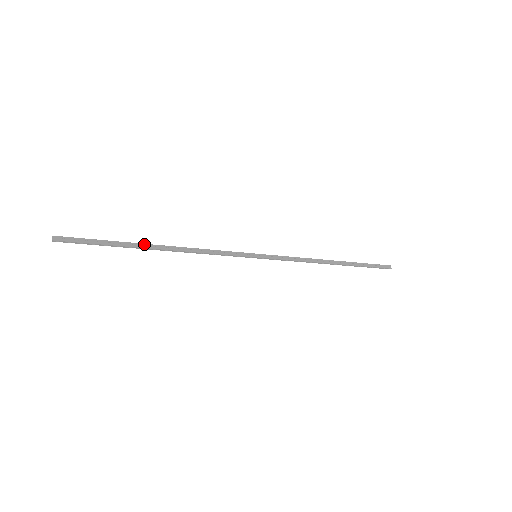
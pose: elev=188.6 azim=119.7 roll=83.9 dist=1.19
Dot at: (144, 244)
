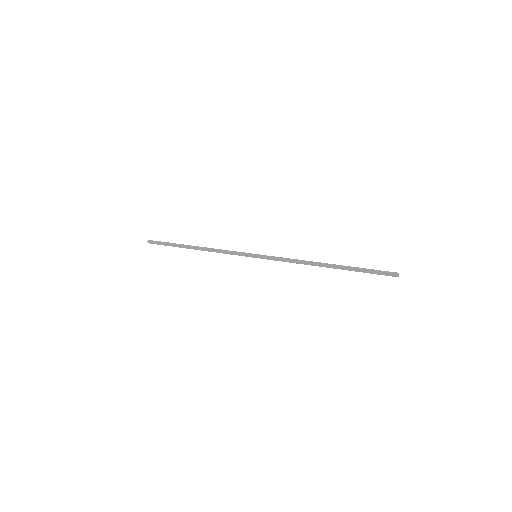
Dot at: (186, 247)
